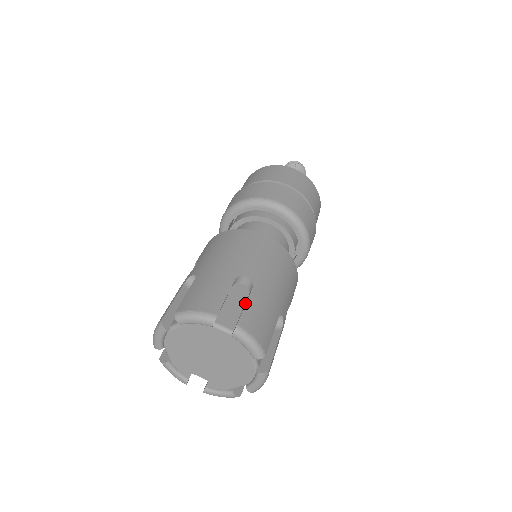
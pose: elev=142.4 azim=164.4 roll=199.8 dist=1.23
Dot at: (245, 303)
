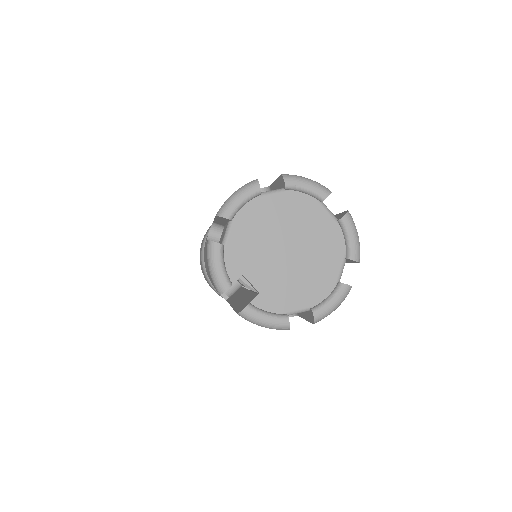
Dot at: occluded
